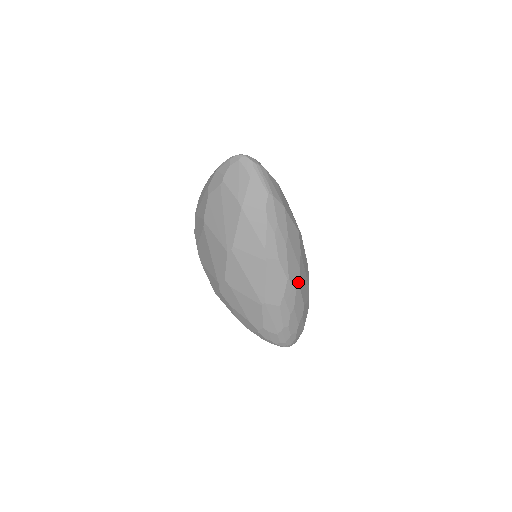
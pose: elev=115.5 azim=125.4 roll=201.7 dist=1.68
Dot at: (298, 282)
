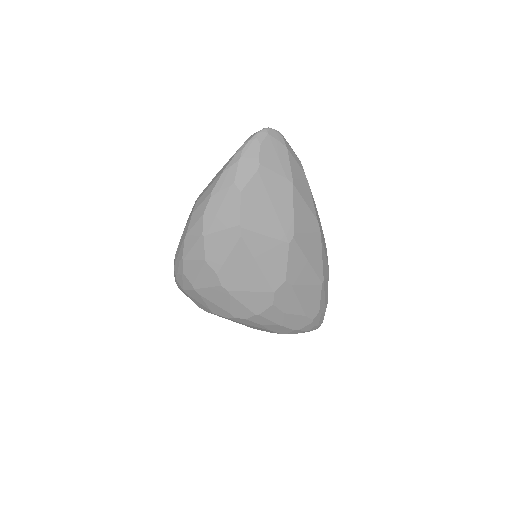
Dot at: occluded
